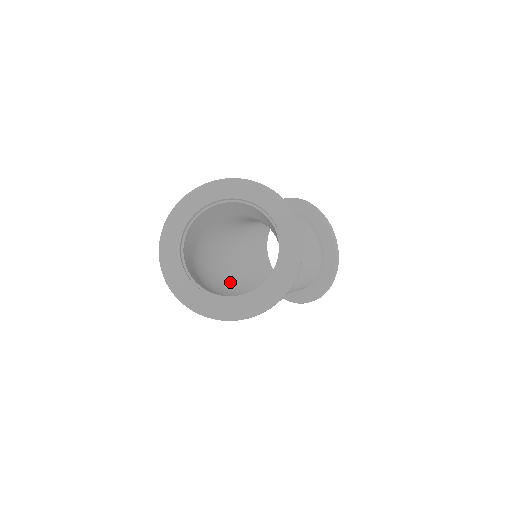
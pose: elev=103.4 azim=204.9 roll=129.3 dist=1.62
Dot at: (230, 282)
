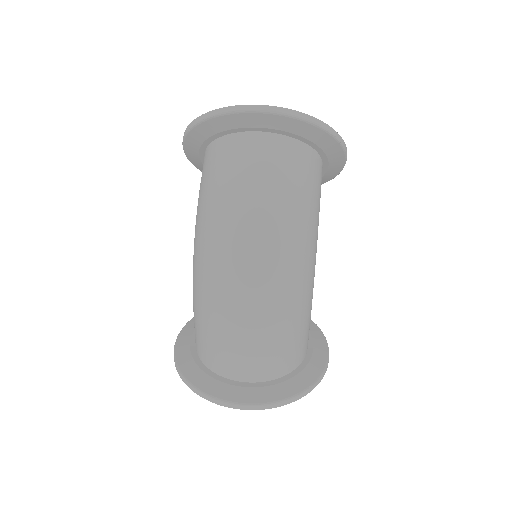
Dot at: (255, 294)
